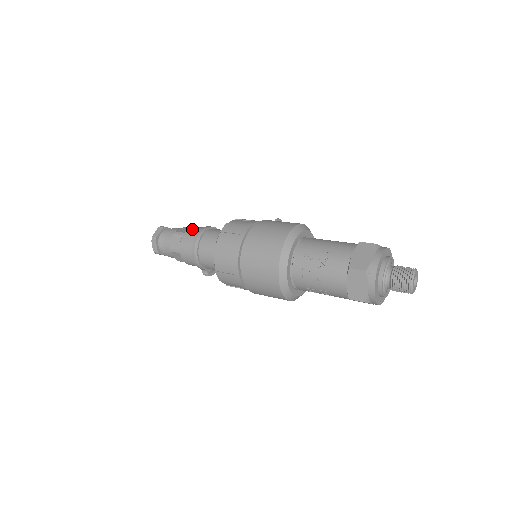
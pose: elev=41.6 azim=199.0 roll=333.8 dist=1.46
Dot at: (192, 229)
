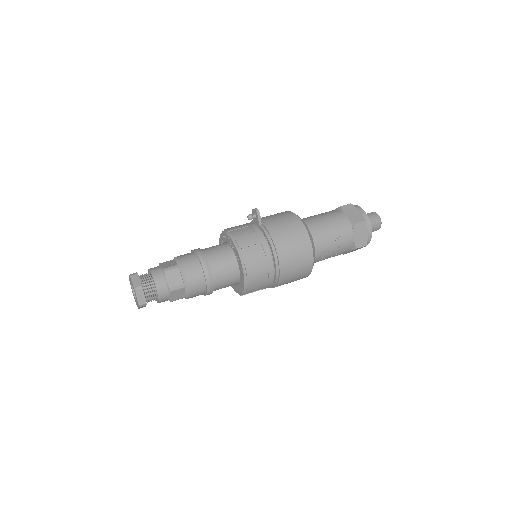
Dot at: (191, 277)
